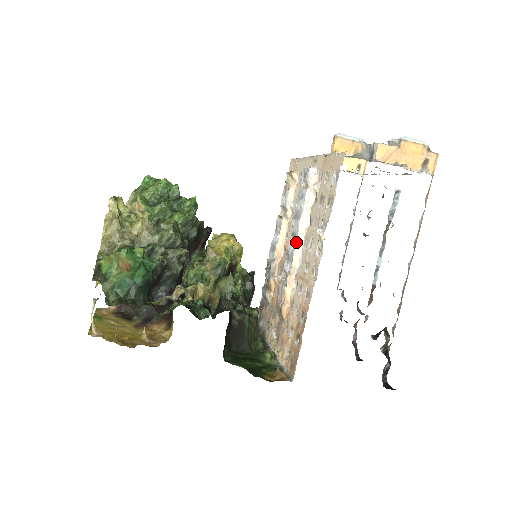
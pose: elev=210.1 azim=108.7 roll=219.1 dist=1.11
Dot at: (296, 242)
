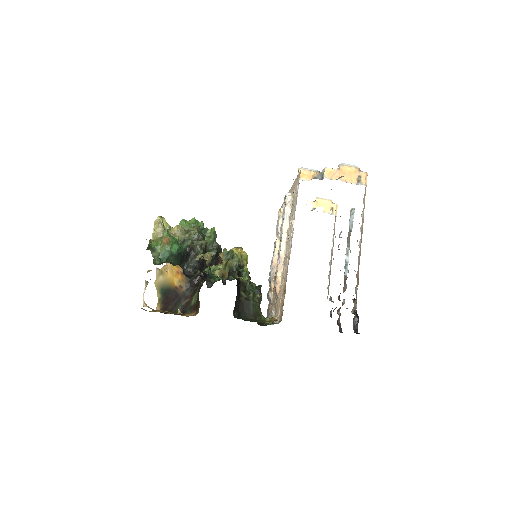
Dot at: (281, 241)
